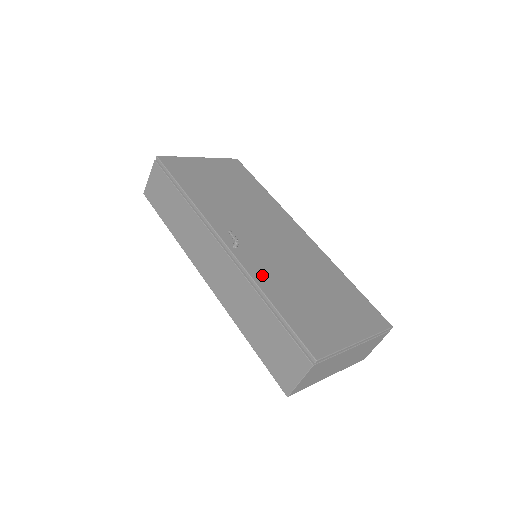
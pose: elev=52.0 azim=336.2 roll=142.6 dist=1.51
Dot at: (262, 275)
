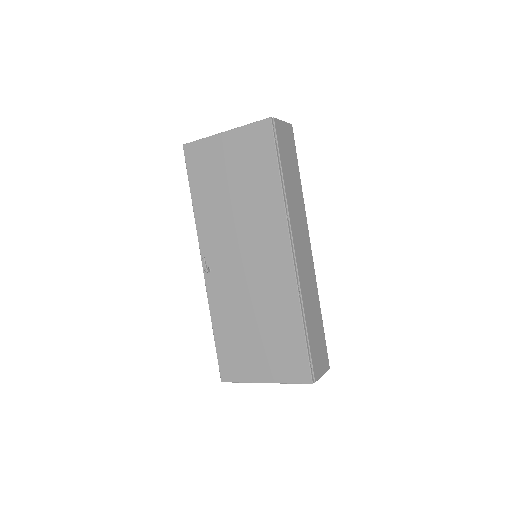
Dot at: (218, 304)
